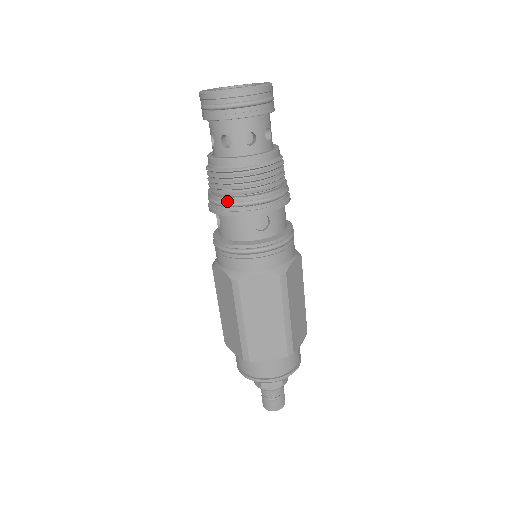
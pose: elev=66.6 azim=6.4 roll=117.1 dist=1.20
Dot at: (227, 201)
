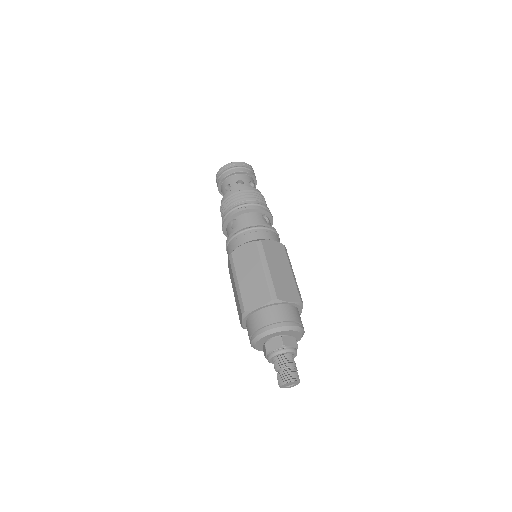
Dot at: (246, 203)
